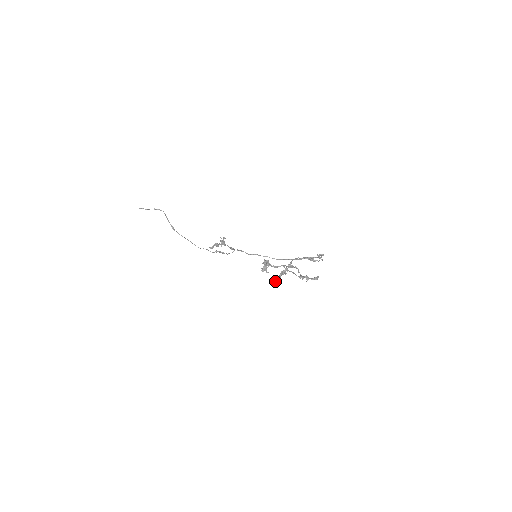
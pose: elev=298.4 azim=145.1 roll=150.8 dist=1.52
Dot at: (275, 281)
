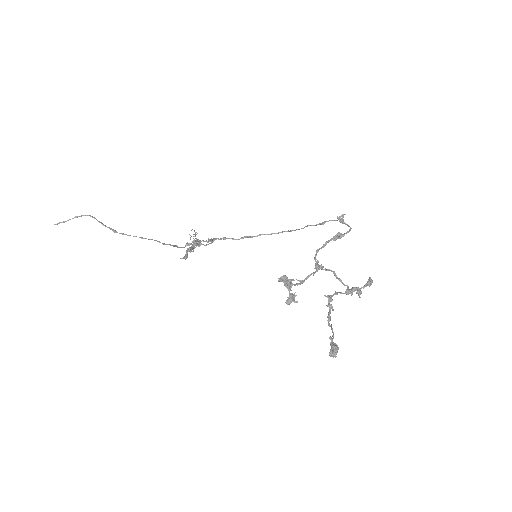
Dot at: (330, 342)
